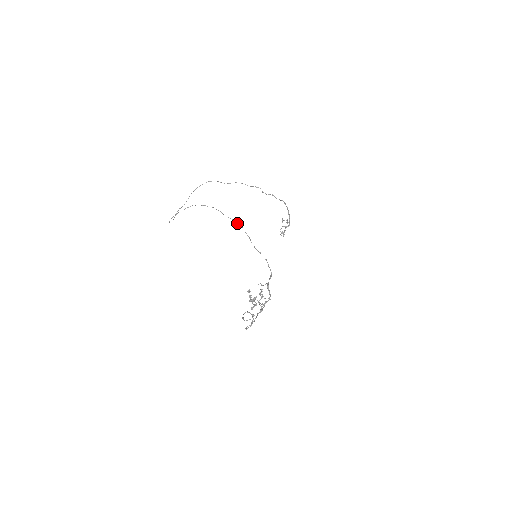
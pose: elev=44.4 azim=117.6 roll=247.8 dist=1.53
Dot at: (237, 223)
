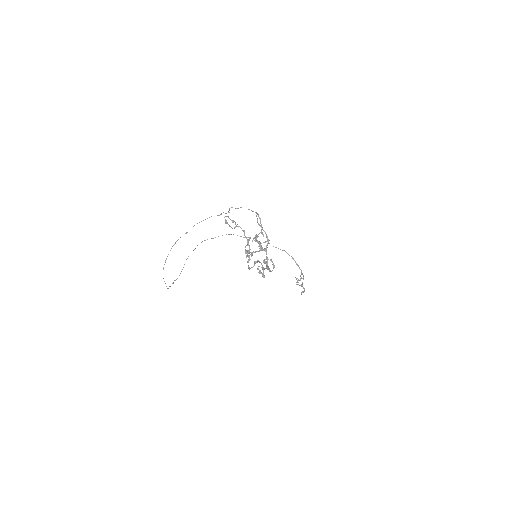
Dot at: (217, 215)
